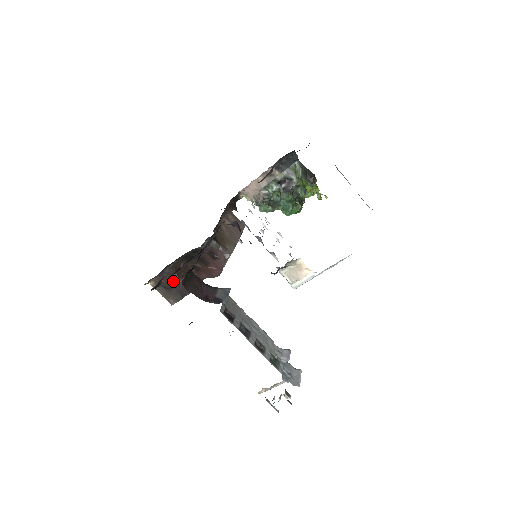
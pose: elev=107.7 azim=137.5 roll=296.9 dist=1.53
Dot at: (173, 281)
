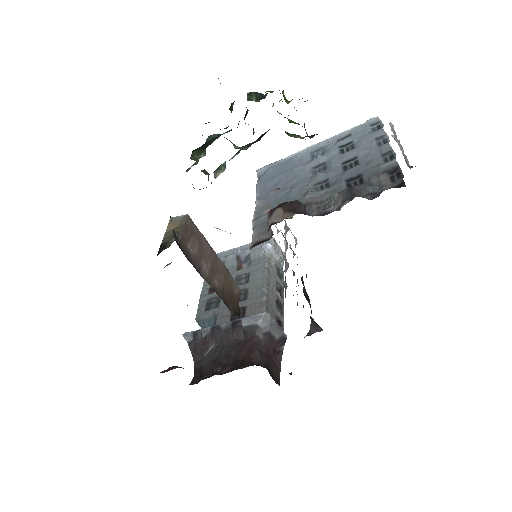
Dot at: occluded
